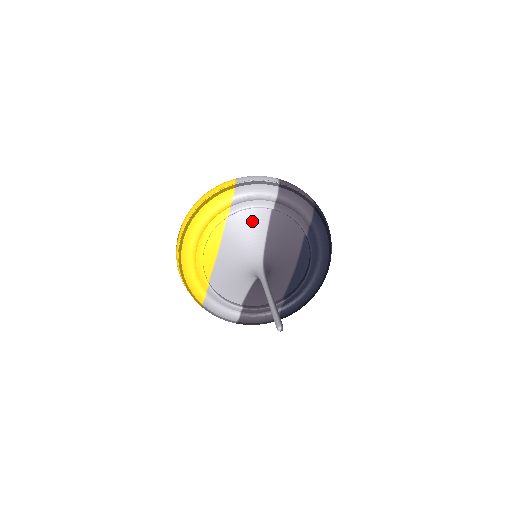
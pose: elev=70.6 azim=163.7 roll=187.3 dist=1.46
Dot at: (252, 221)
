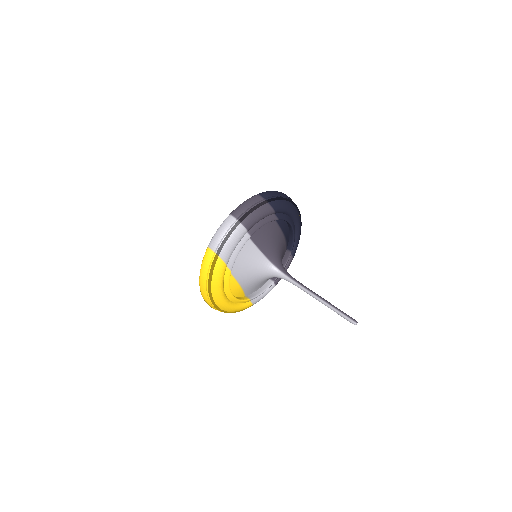
Dot at: (244, 255)
